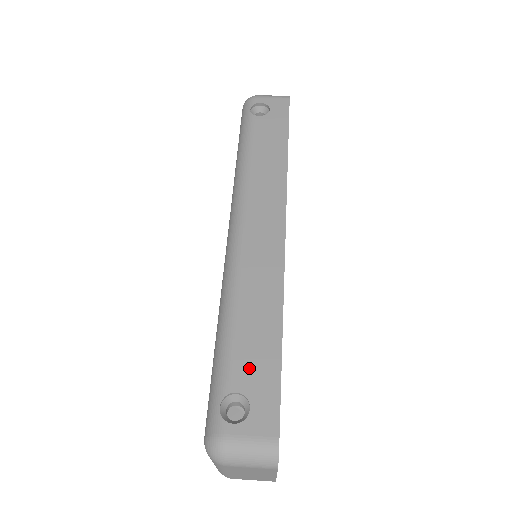
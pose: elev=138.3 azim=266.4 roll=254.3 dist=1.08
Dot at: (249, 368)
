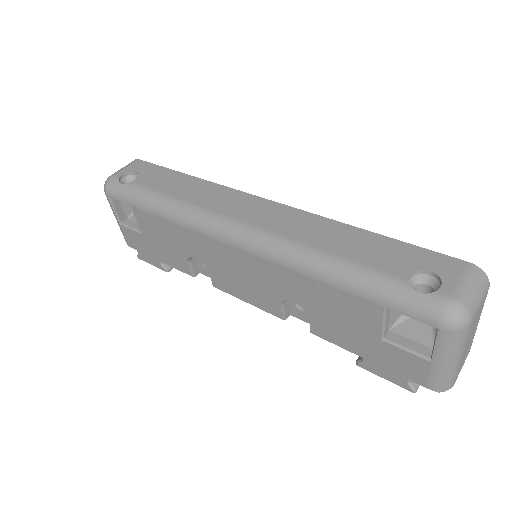
Dot at: (390, 260)
